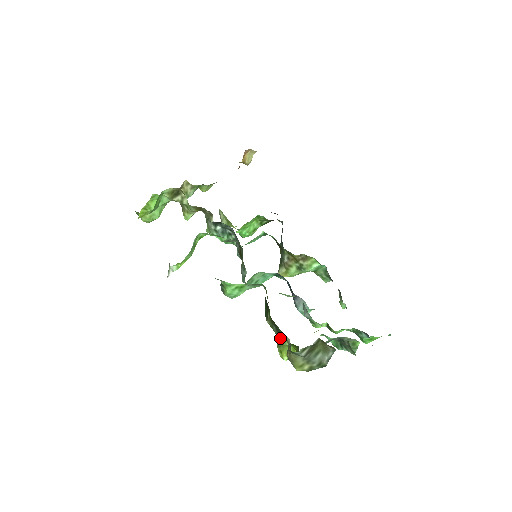
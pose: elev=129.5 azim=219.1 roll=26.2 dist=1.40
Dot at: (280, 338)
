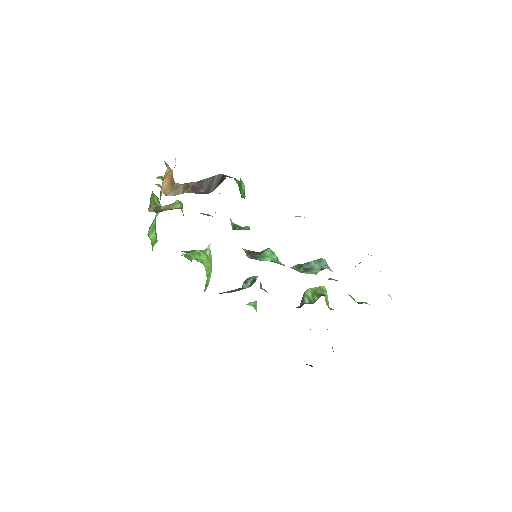
Dot at: occluded
